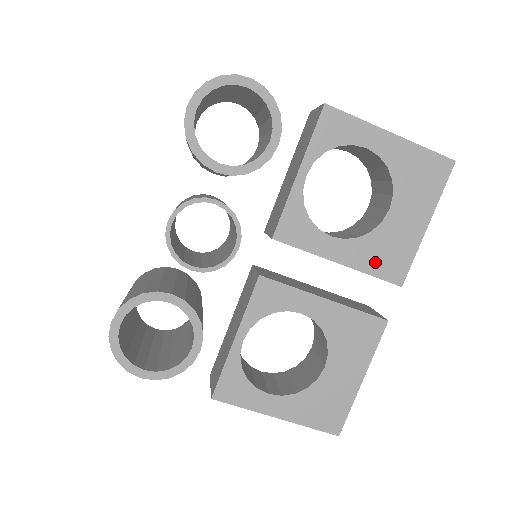
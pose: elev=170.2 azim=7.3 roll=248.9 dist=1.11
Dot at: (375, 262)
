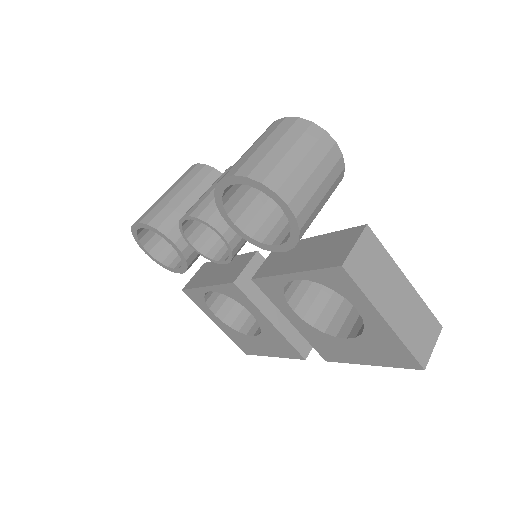
Dot at: (316, 342)
